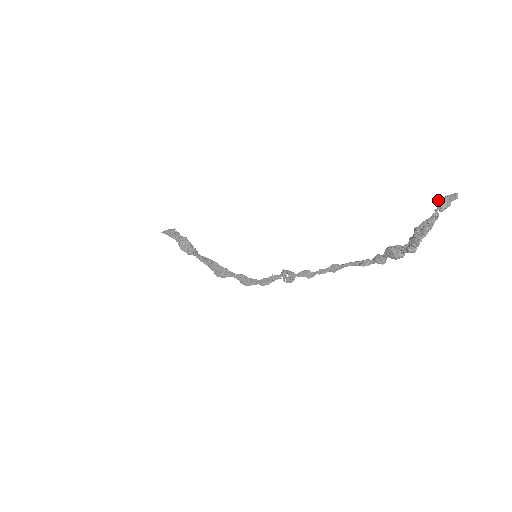
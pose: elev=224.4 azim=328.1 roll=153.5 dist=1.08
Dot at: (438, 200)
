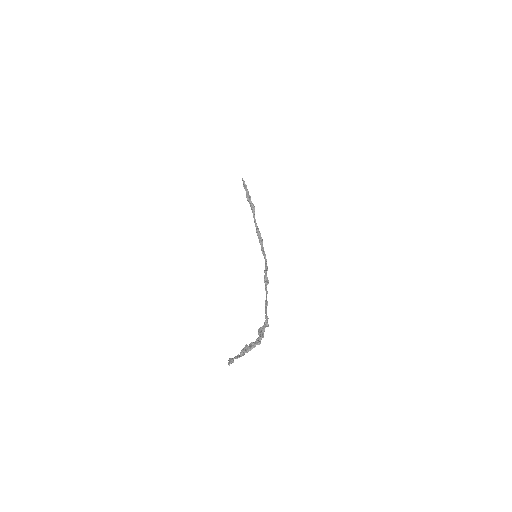
Dot at: (229, 359)
